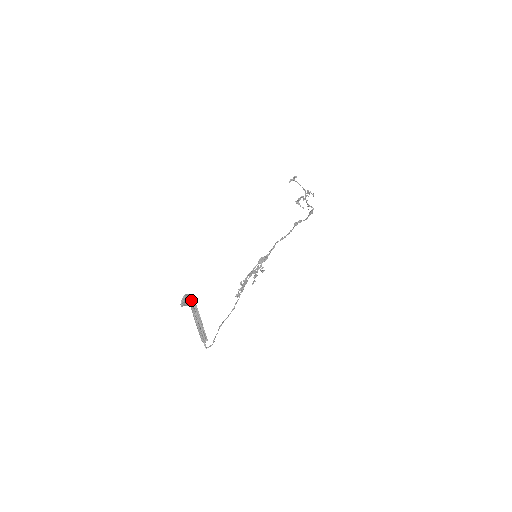
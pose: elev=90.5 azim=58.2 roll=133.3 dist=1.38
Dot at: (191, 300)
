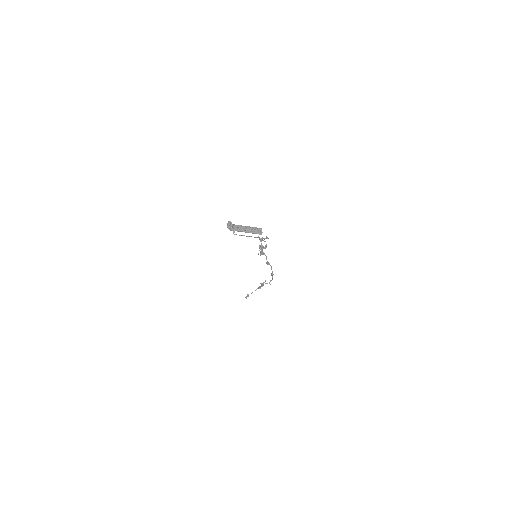
Dot at: (233, 227)
